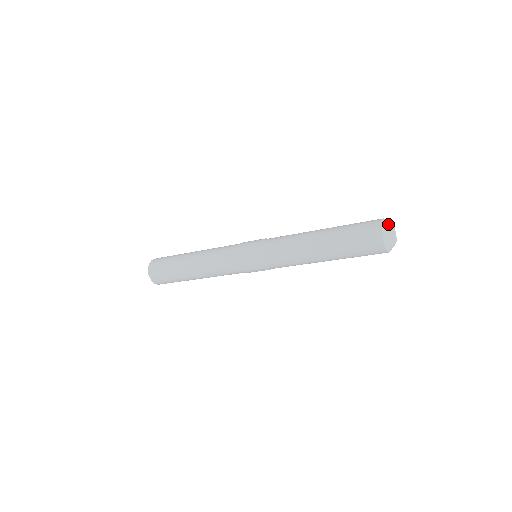
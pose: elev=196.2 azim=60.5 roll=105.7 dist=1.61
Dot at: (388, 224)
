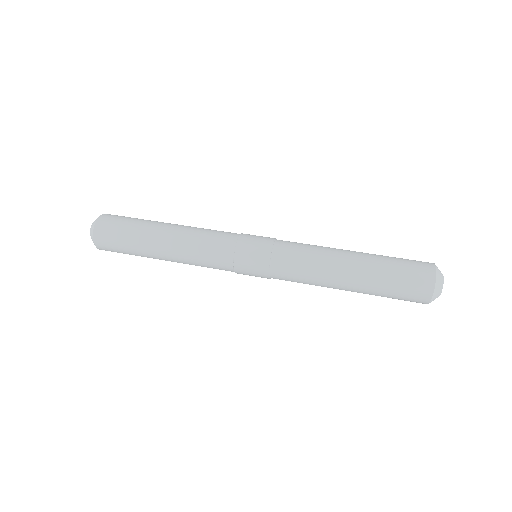
Dot at: (440, 287)
